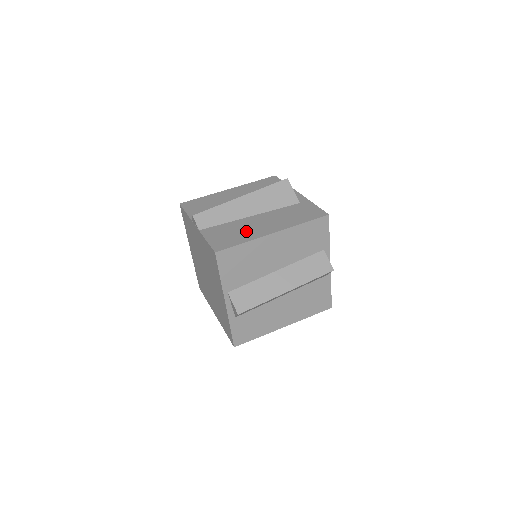
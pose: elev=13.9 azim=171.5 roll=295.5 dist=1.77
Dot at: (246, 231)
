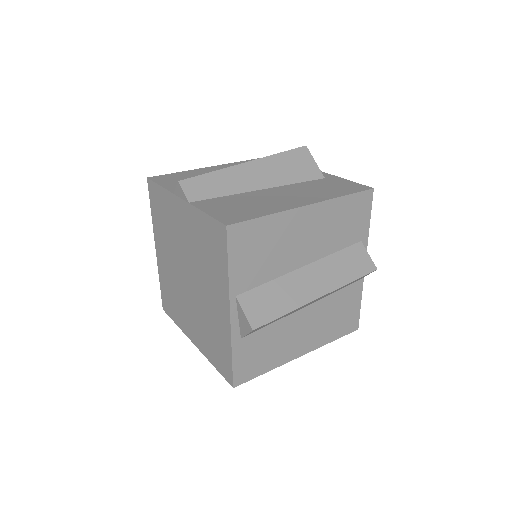
Dot at: (264, 203)
